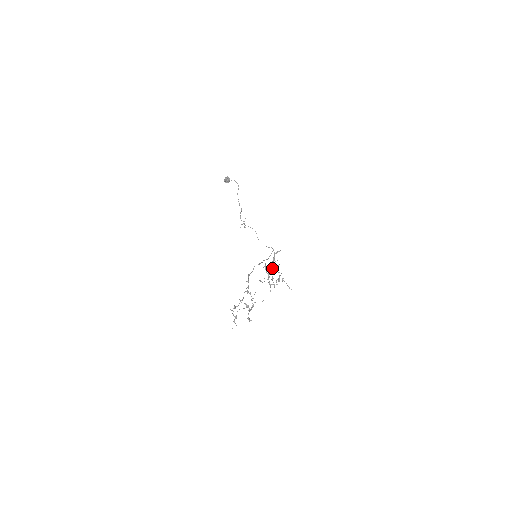
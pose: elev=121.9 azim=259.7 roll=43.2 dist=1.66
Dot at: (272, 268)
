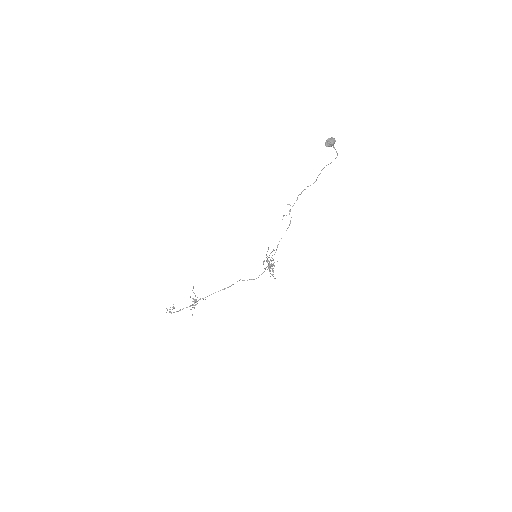
Dot at: (268, 264)
